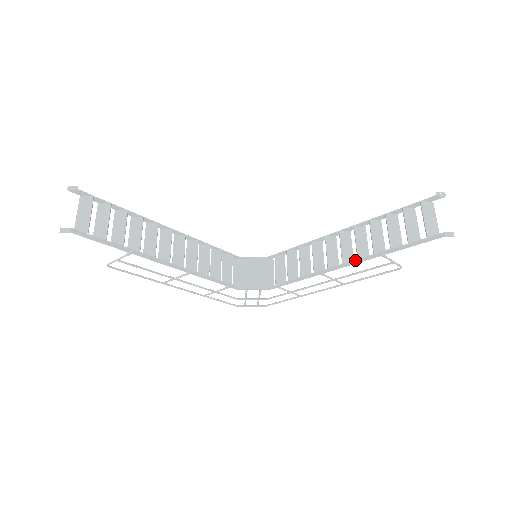
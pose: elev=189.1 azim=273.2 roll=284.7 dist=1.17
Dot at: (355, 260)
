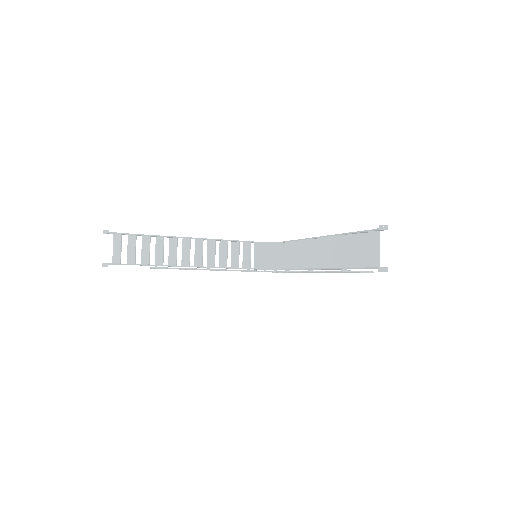
Dot at: (327, 268)
